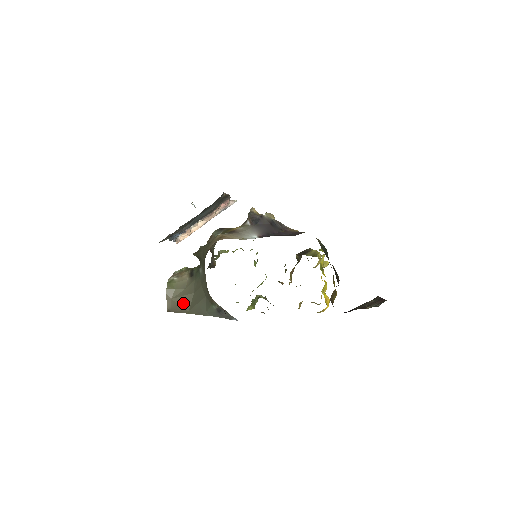
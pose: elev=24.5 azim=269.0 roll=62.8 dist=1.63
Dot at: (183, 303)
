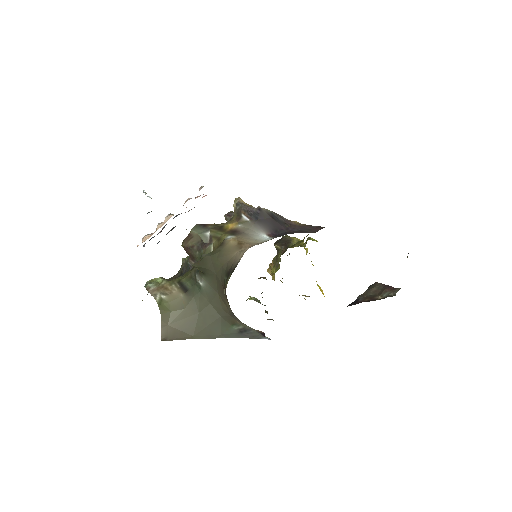
Dot at: (185, 327)
